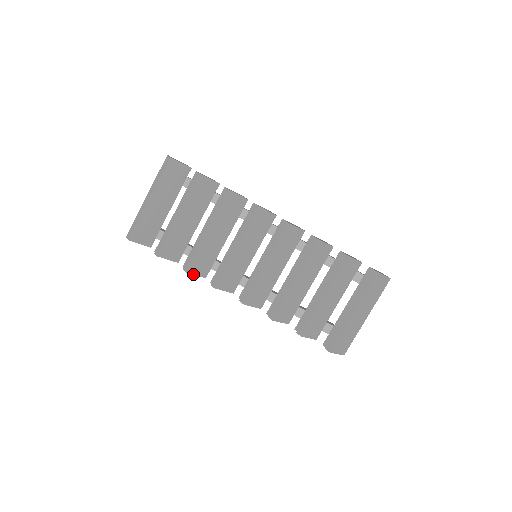
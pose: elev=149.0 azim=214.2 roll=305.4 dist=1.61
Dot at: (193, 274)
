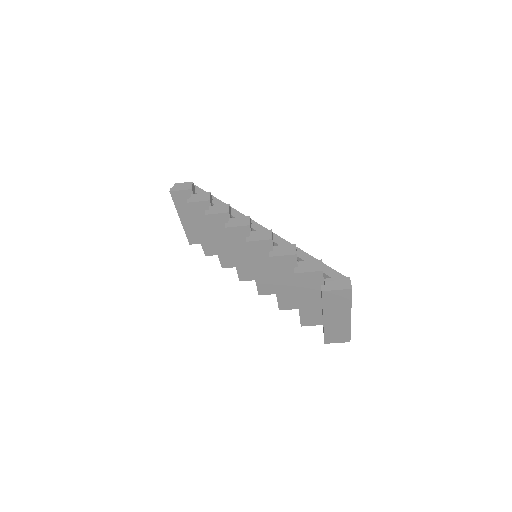
Dot at: (229, 267)
